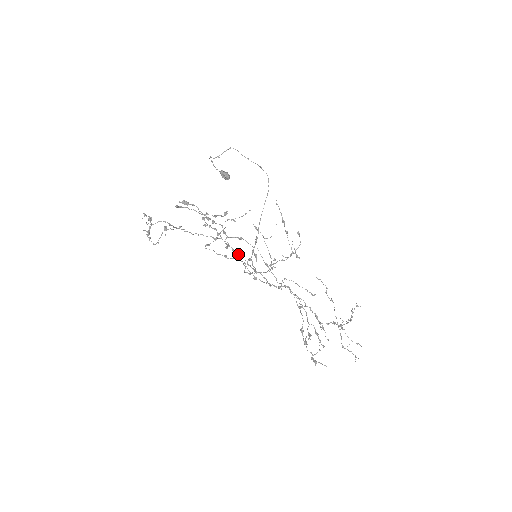
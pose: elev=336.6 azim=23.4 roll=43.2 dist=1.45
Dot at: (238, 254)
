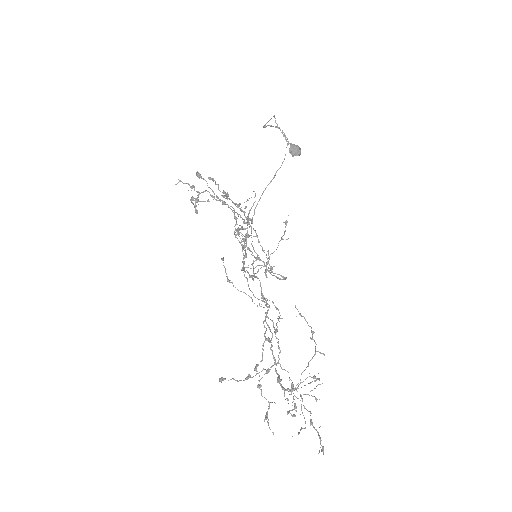
Dot at: occluded
